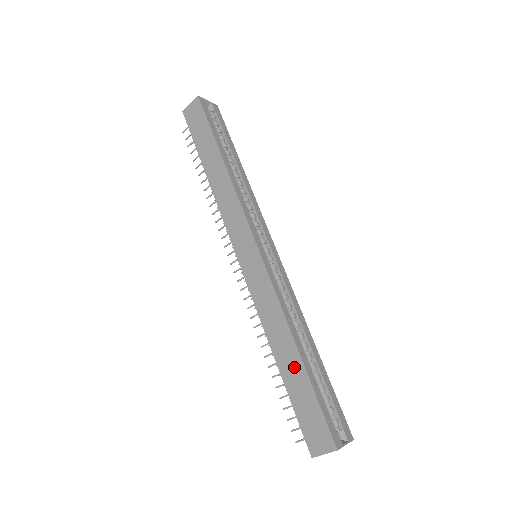
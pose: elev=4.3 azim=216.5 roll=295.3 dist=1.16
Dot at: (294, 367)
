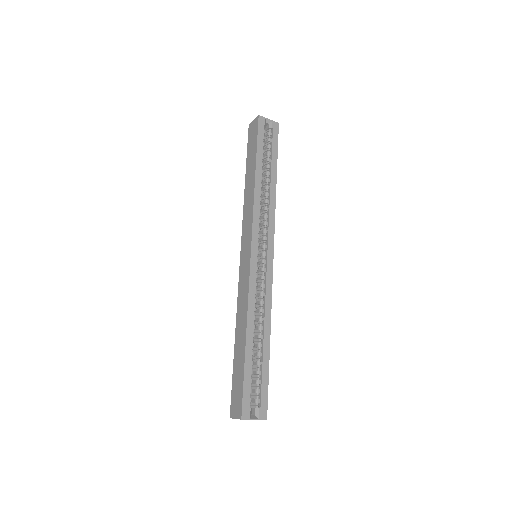
Dot at: (241, 349)
